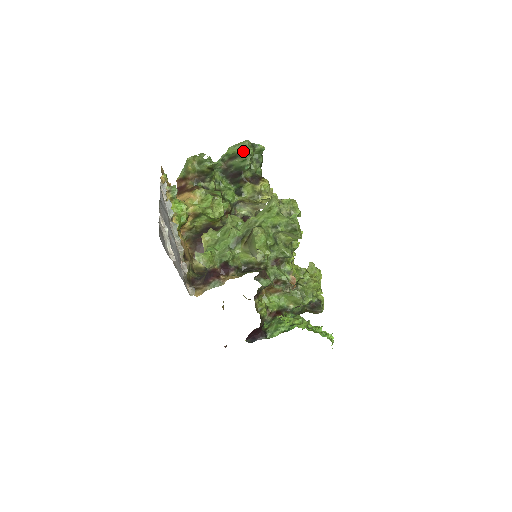
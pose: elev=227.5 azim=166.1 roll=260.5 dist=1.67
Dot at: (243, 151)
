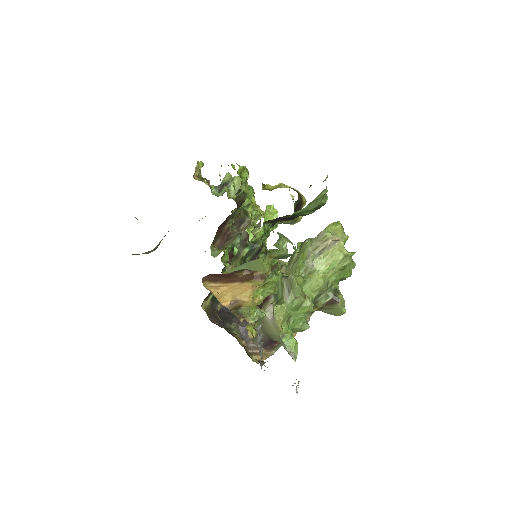
Dot at: (319, 205)
